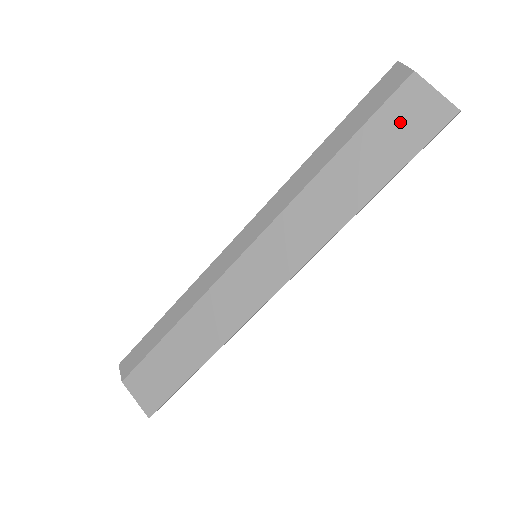
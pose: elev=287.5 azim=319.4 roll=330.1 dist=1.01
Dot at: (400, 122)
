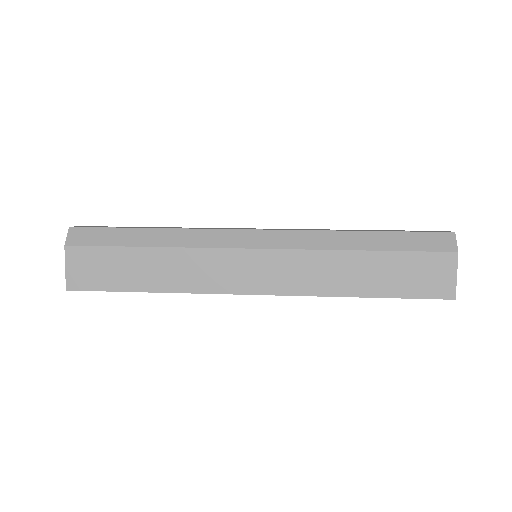
Dot at: (422, 272)
